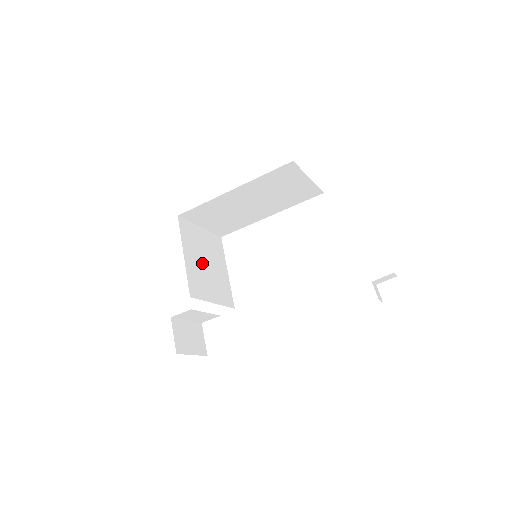
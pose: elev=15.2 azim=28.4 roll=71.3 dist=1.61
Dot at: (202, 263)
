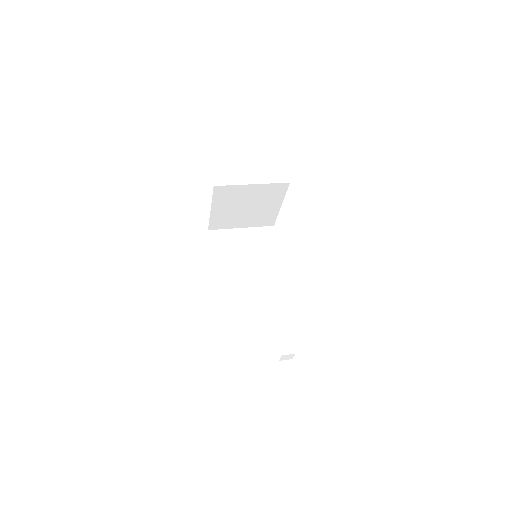
Dot at: (238, 209)
